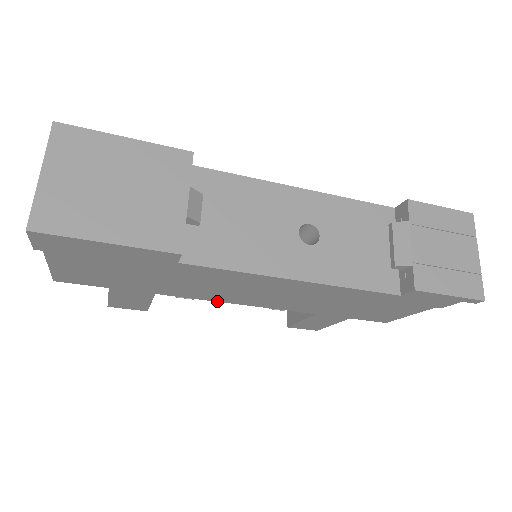
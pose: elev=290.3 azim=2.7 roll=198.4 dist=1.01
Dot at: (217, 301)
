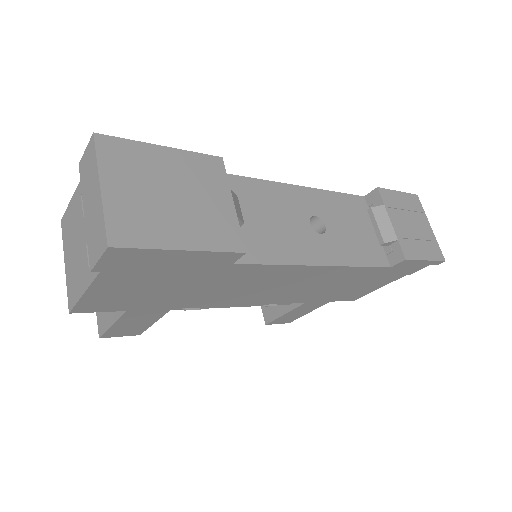
Dot at: occluded
